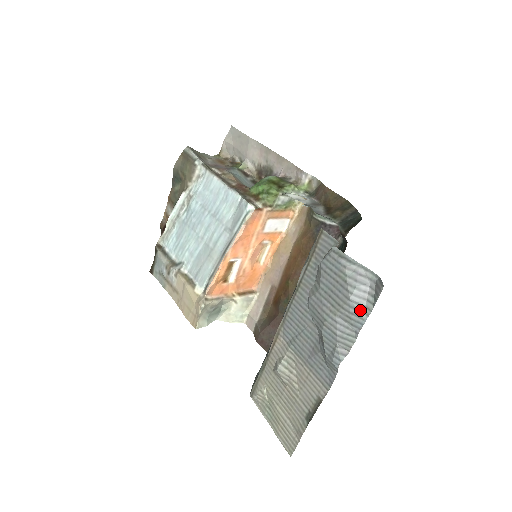
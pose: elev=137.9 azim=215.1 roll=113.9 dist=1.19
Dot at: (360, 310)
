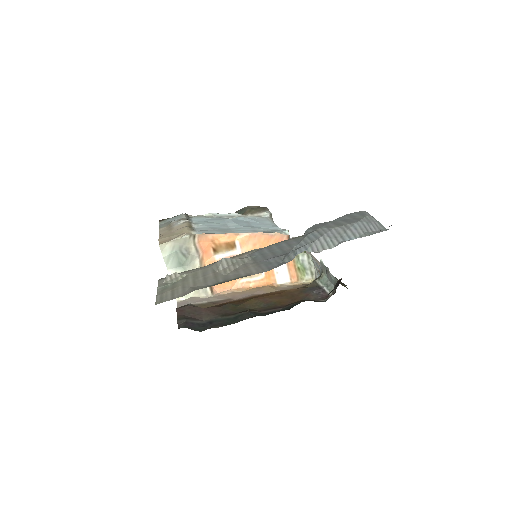
Dot at: (359, 231)
